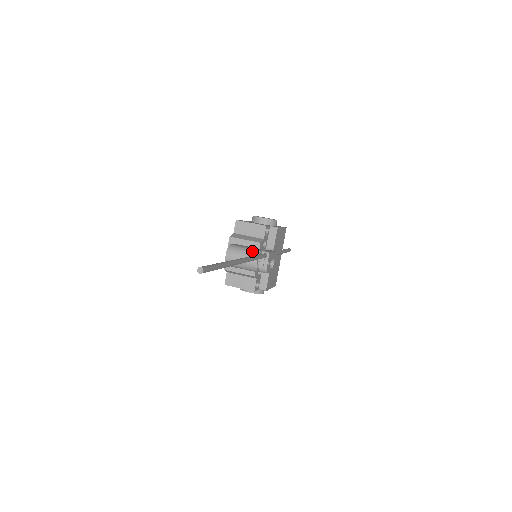
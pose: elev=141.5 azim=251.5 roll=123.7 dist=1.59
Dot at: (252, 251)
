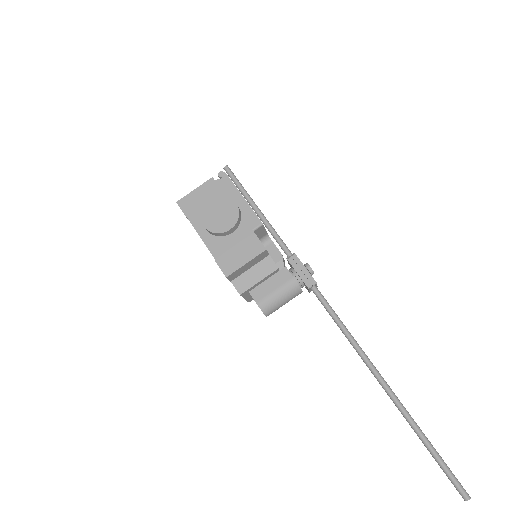
Dot at: (289, 291)
